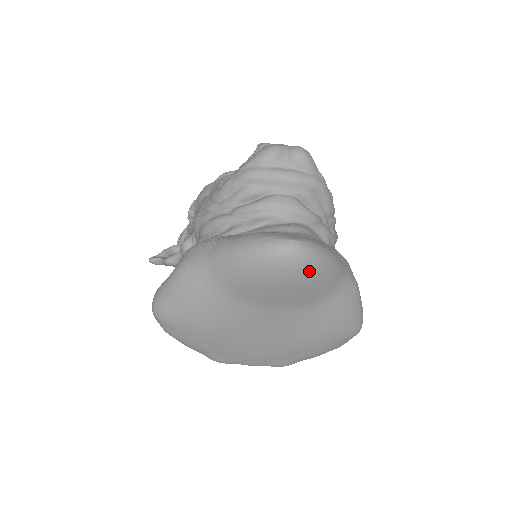
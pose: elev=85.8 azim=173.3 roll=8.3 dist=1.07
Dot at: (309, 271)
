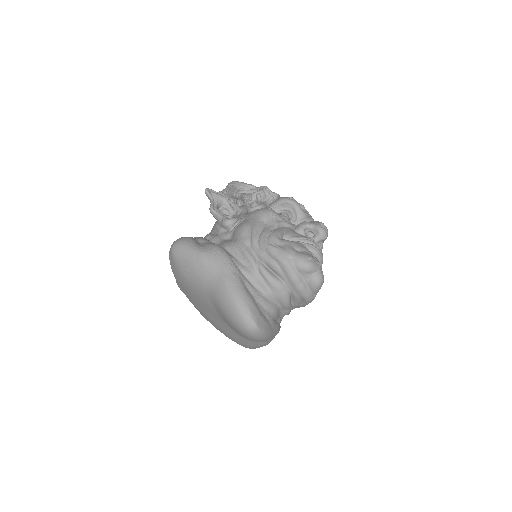
Dot at: (250, 337)
